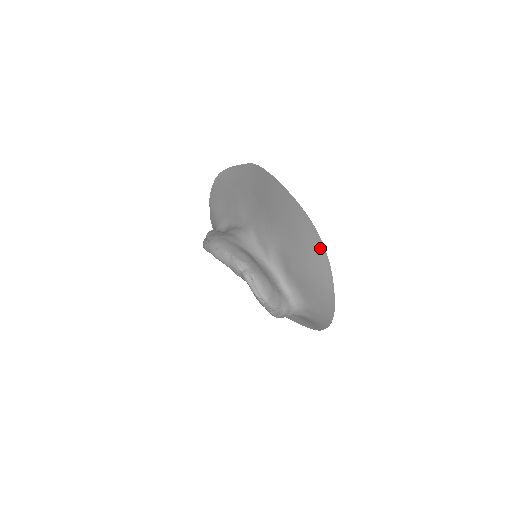
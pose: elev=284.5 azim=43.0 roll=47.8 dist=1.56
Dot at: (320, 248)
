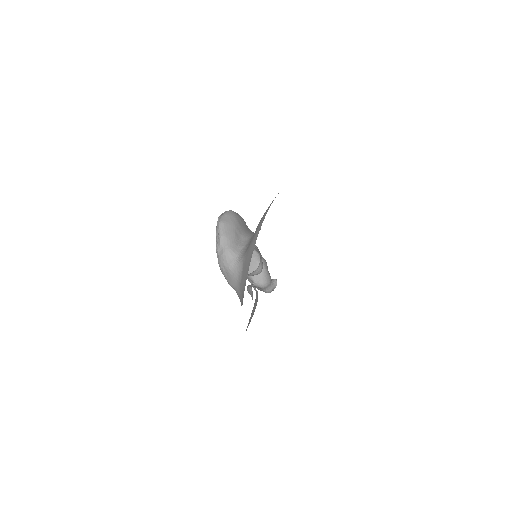
Dot at: occluded
